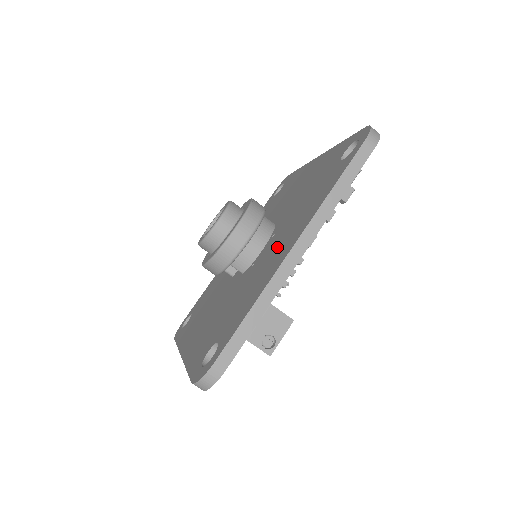
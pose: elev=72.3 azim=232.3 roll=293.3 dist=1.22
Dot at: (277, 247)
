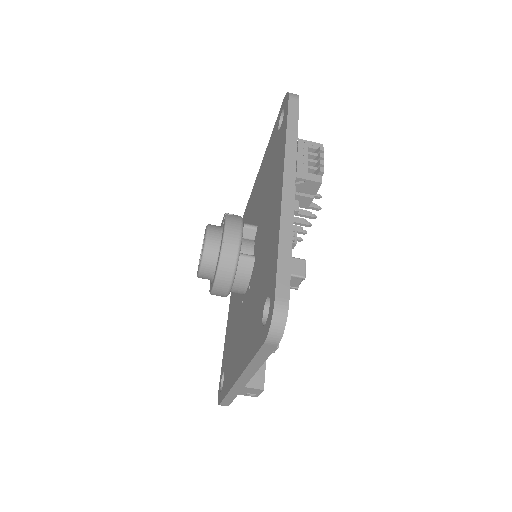
Dot at: (241, 336)
